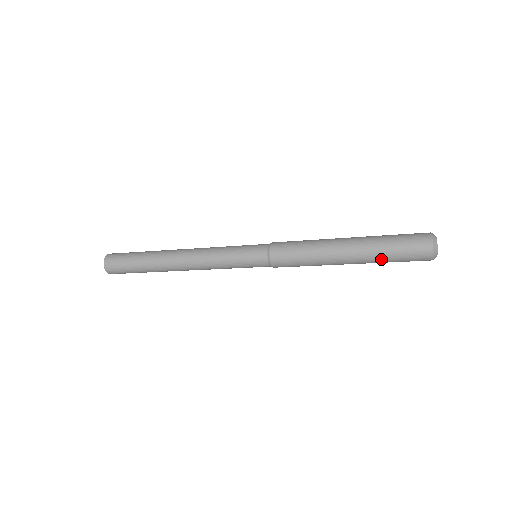
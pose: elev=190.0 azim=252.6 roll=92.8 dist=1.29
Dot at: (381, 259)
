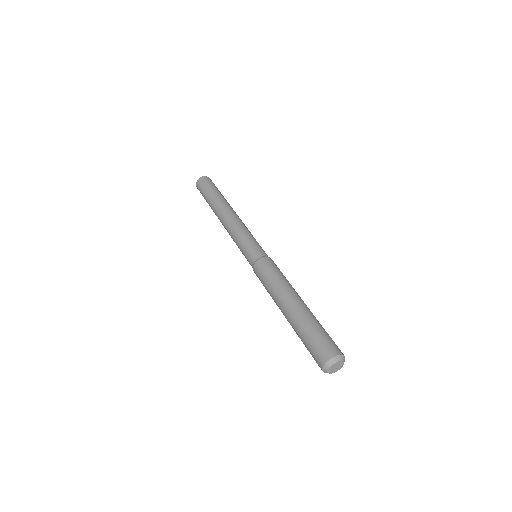
Dot at: (299, 336)
